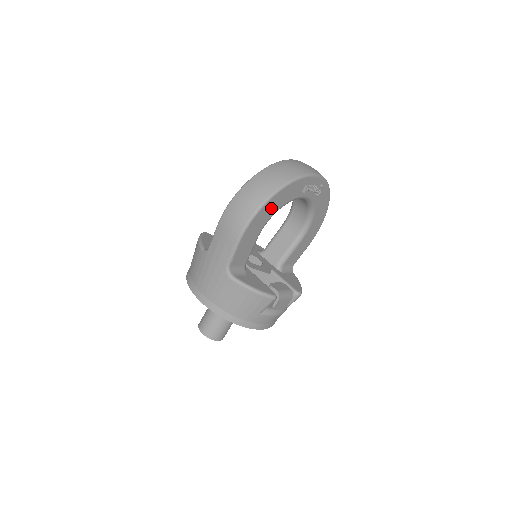
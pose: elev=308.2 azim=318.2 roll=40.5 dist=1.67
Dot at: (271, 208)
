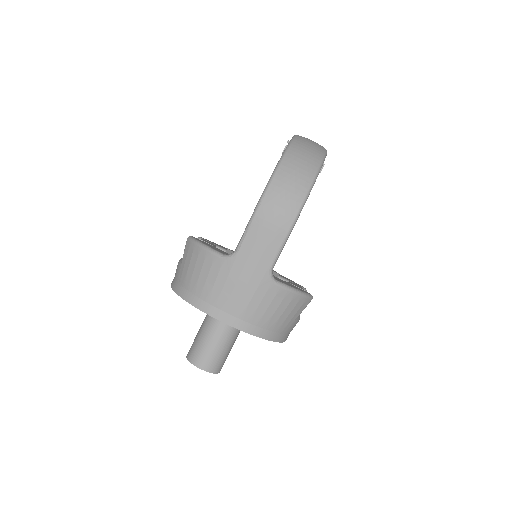
Dot at: occluded
